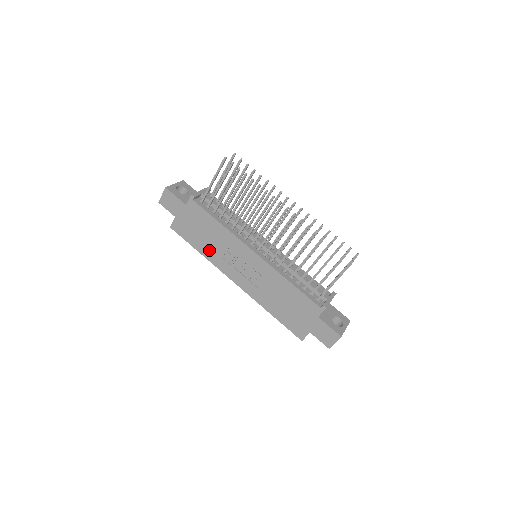
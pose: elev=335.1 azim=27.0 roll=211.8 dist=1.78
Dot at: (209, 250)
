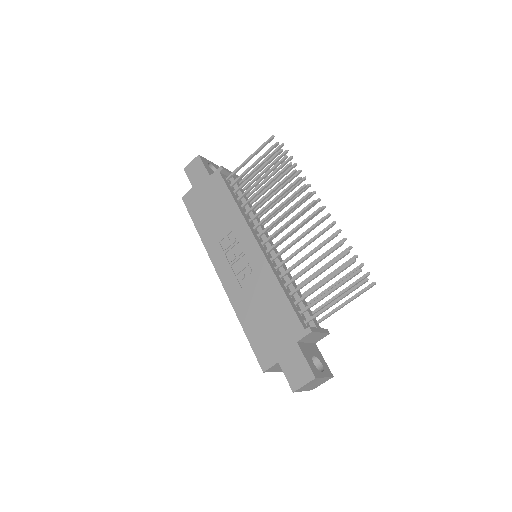
Dot at: (209, 230)
